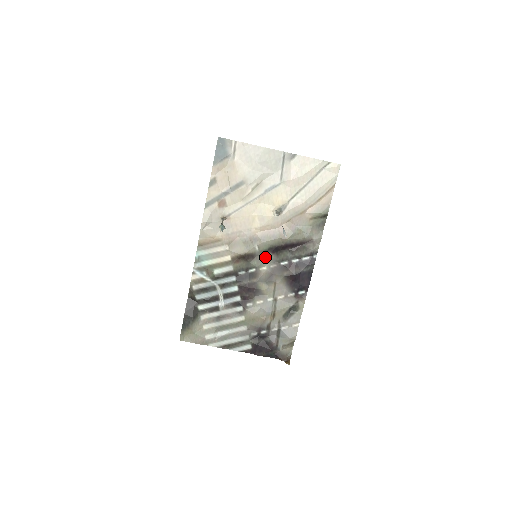
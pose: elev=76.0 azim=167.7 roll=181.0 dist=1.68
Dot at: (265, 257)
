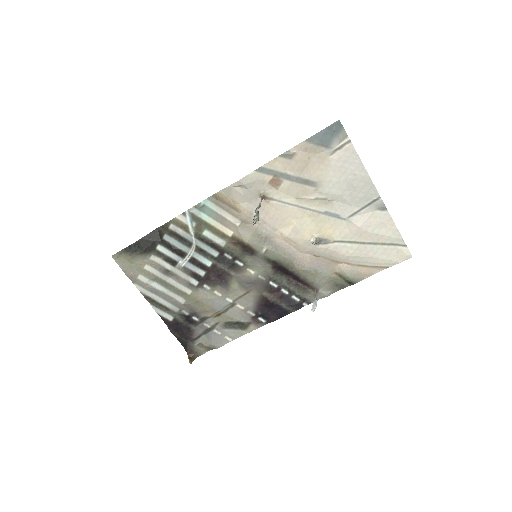
Dot at: (263, 264)
